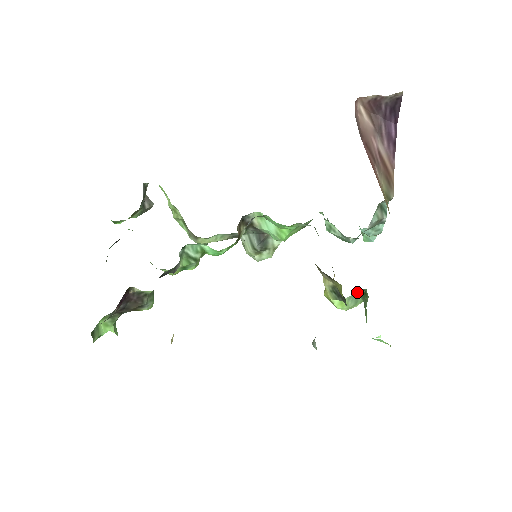
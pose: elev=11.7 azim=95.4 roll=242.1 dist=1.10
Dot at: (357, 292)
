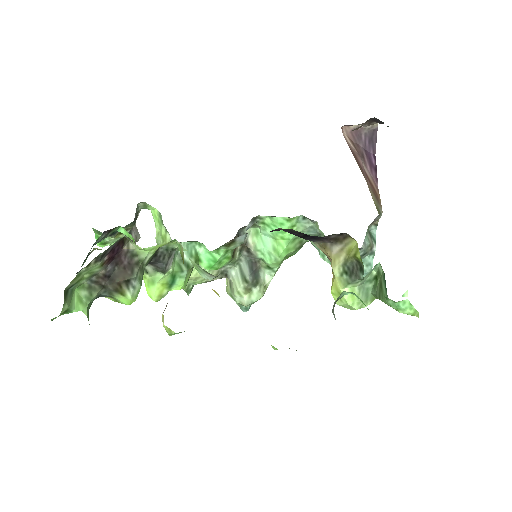
Dot at: (368, 278)
